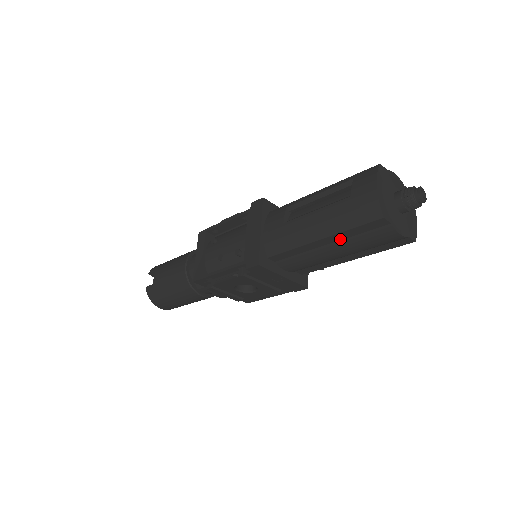
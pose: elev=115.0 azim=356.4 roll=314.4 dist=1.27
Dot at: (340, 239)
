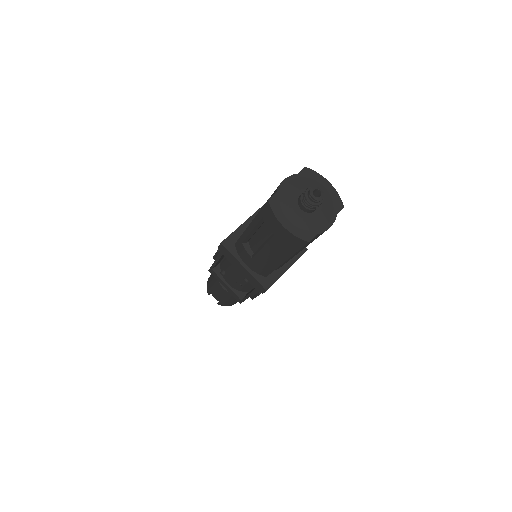
Dot at: occluded
